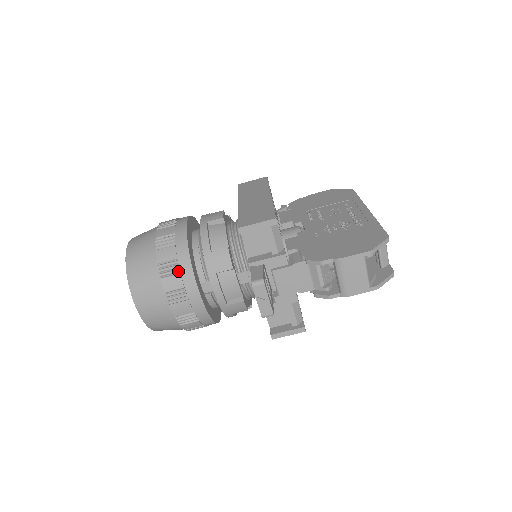
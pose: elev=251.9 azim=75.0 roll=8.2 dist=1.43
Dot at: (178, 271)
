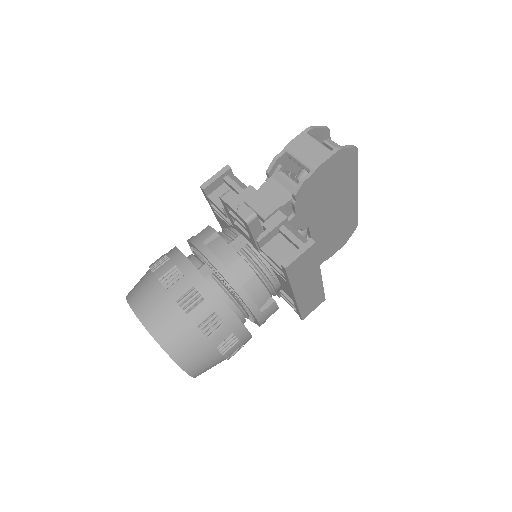
Dot at: (167, 259)
